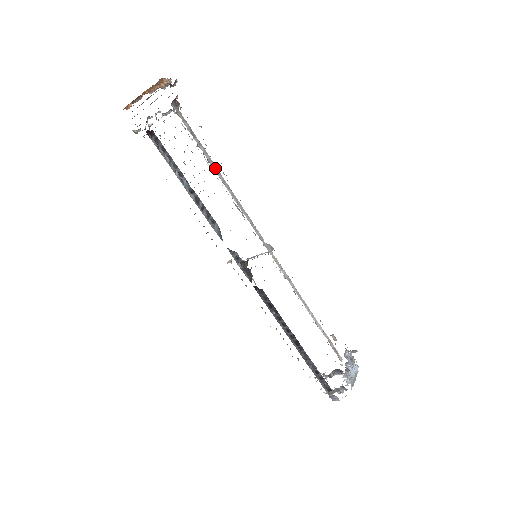
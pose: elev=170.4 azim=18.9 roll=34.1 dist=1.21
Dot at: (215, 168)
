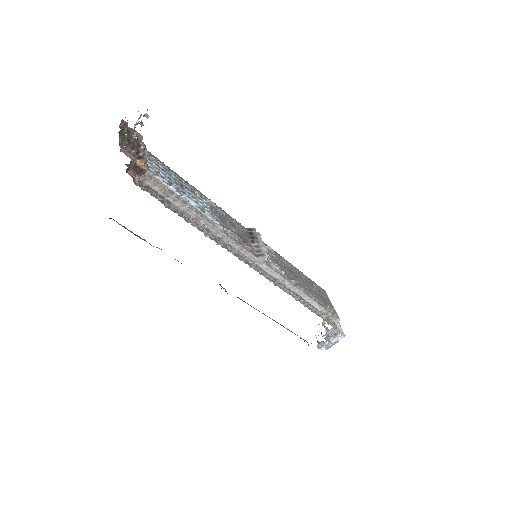
Dot at: (195, 215)
